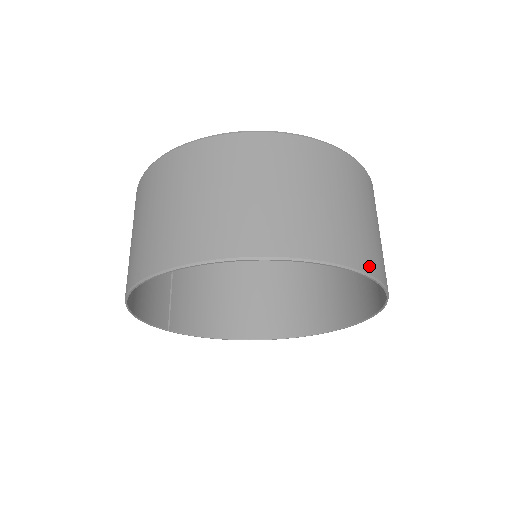
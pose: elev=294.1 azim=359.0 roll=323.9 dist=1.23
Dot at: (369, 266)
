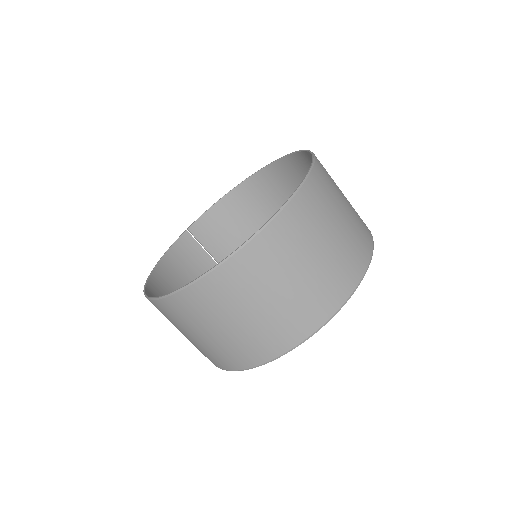
Dot at: (339, 298)
